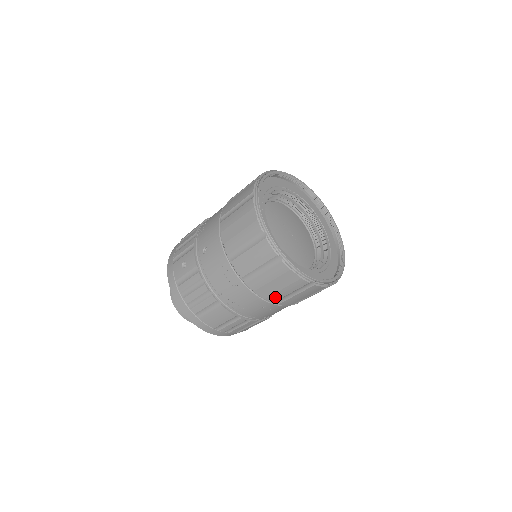
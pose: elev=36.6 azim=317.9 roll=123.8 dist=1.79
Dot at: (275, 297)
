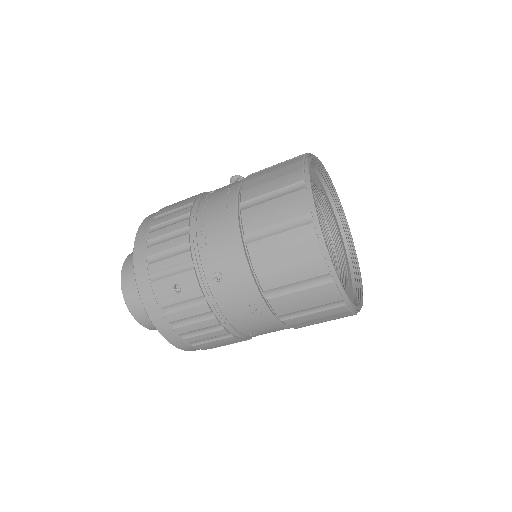
Dot at: occluded
